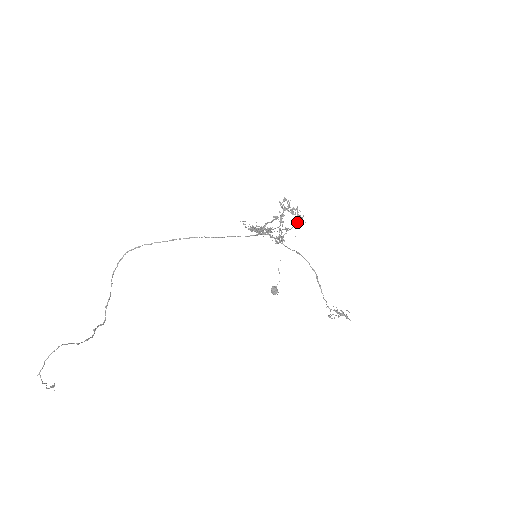
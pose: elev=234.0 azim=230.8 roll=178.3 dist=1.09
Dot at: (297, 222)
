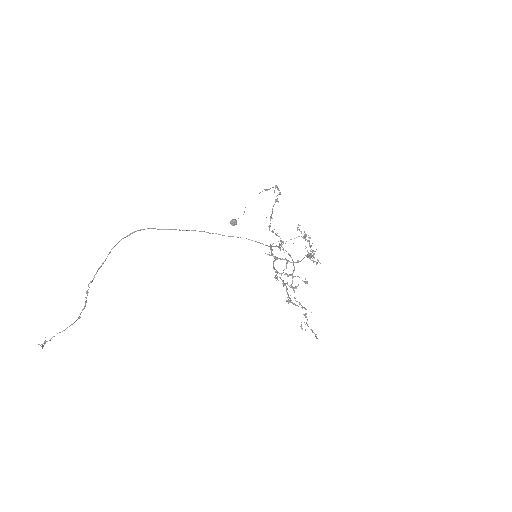
Dot at: occluded
